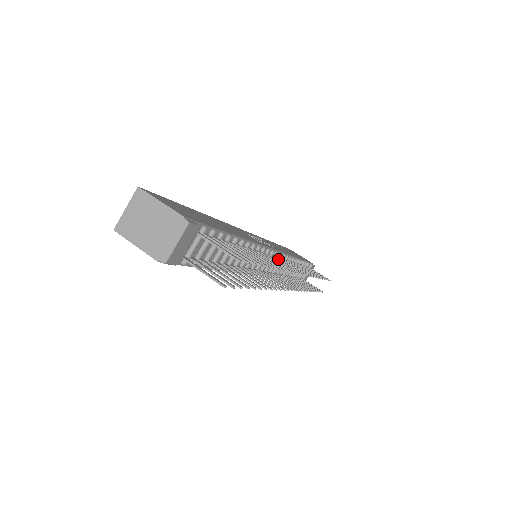
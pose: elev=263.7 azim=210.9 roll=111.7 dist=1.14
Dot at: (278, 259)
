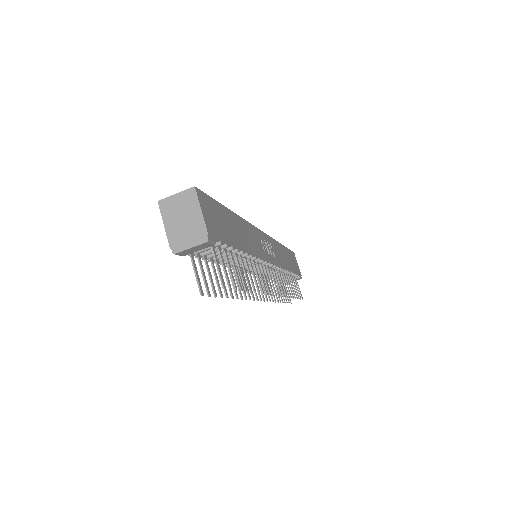
Dot at: (269, 271)
